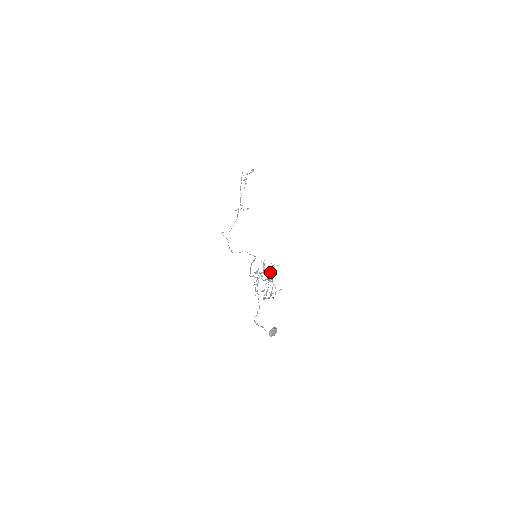
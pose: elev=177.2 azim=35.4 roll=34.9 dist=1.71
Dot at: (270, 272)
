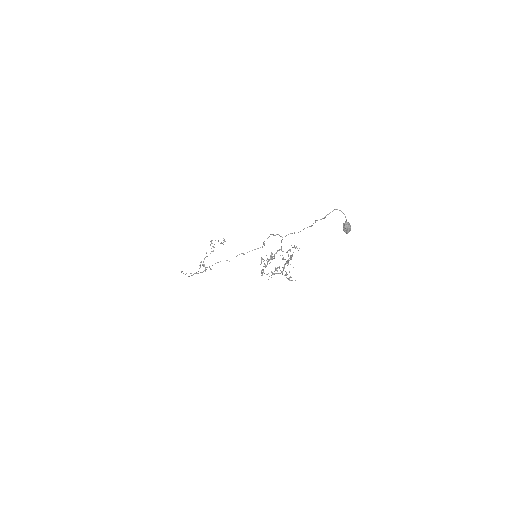
Dot at: occluded
